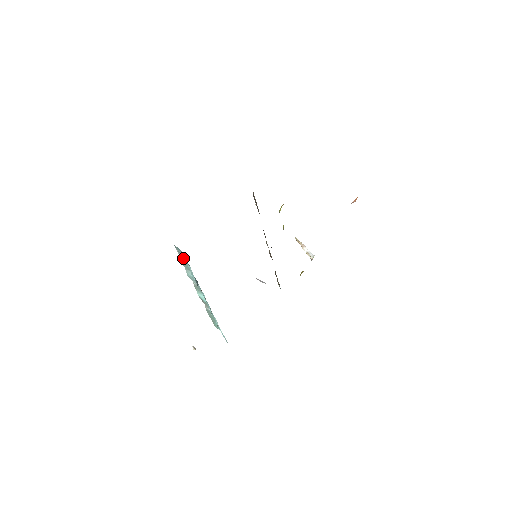
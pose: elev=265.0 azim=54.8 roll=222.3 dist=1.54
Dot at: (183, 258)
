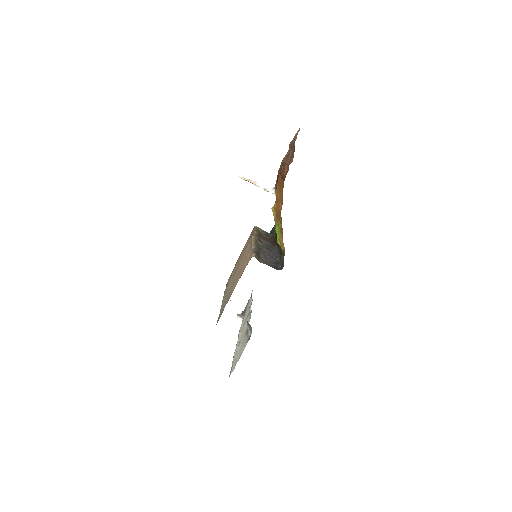
Dot at: occluded
